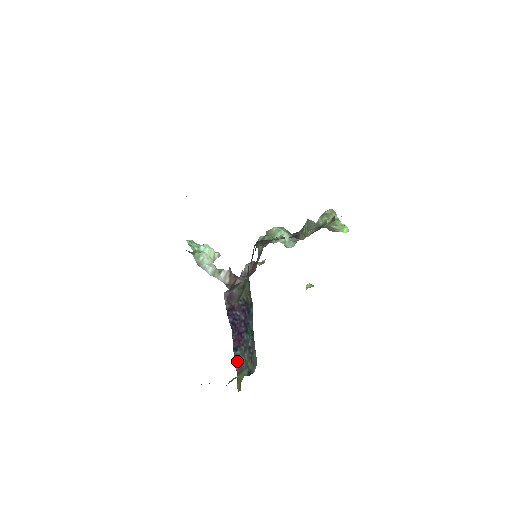
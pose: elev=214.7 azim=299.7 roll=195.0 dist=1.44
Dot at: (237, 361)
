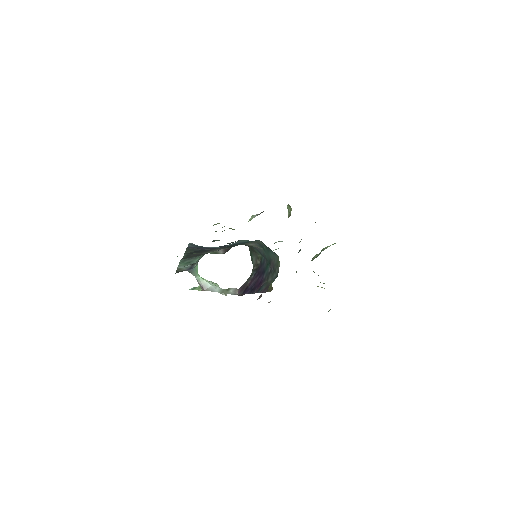
Dot at: (263, 290)
